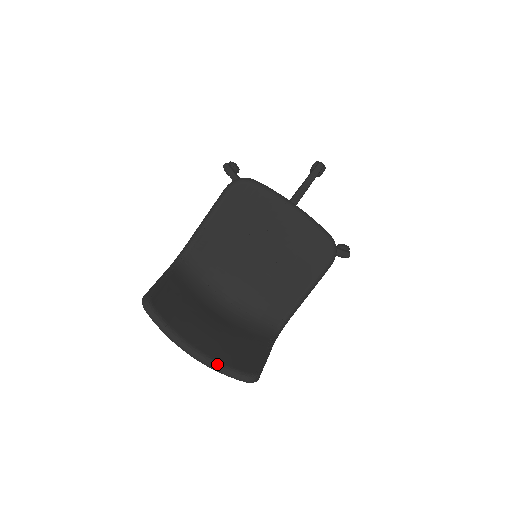
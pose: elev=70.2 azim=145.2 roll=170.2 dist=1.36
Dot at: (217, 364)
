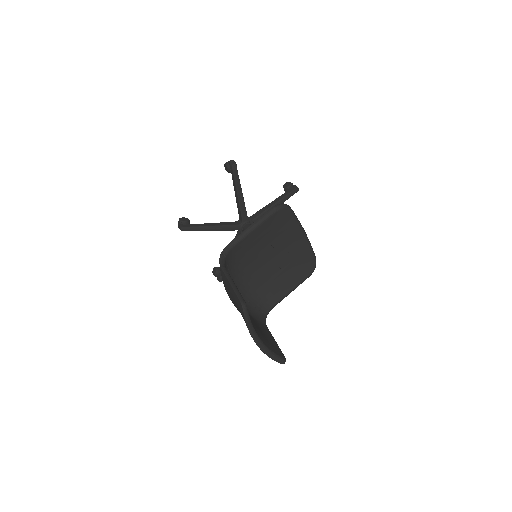
Dot at: (271, 352)
